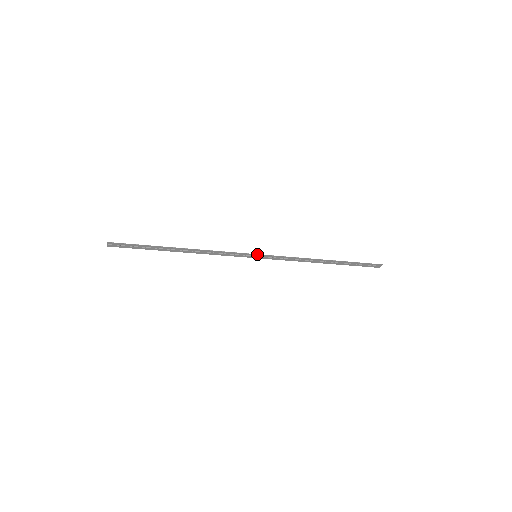
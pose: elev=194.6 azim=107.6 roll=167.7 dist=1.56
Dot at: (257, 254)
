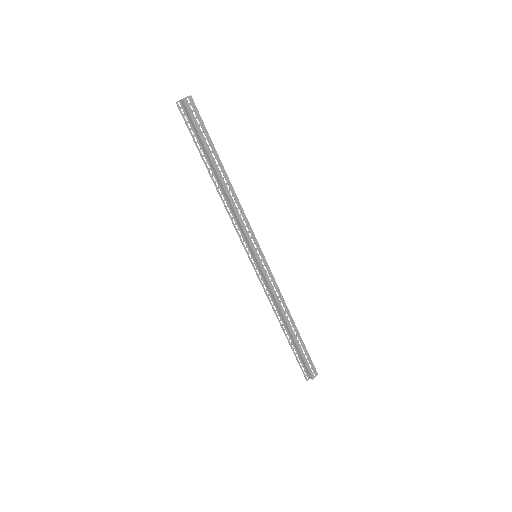
Dot at: occluded
